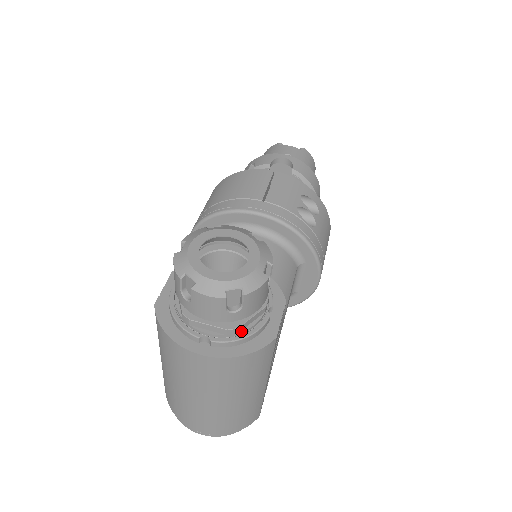
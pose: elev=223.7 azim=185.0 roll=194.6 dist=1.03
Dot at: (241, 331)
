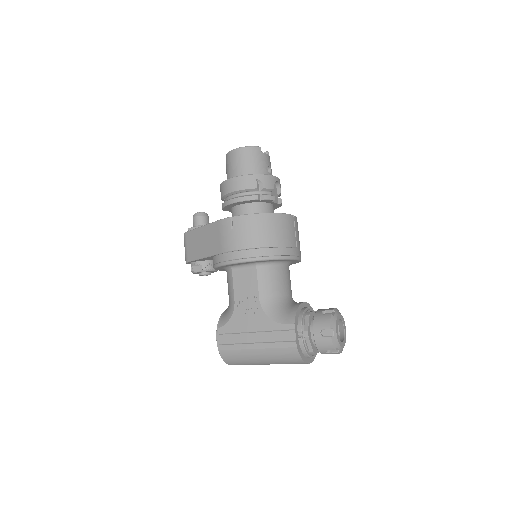
Dot at: occluded
